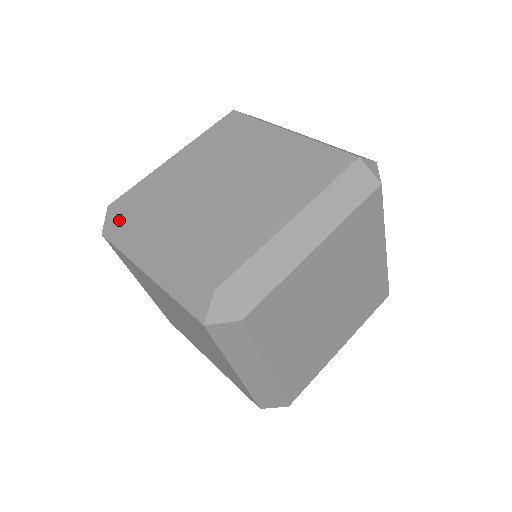
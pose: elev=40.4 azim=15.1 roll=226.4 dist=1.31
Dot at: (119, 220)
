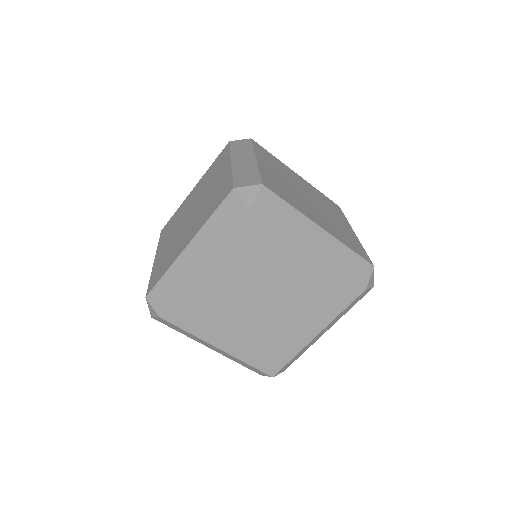
Dot at: (279, 201)
